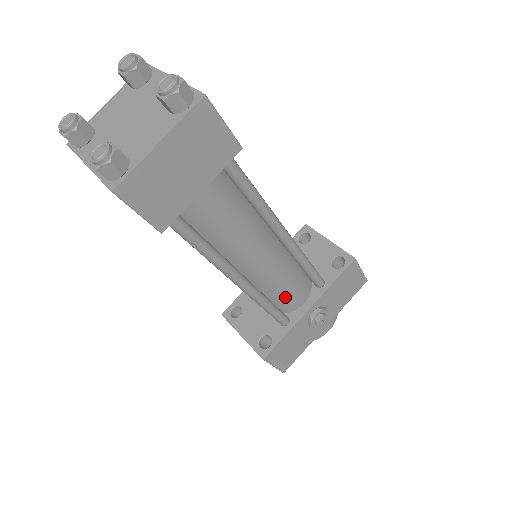
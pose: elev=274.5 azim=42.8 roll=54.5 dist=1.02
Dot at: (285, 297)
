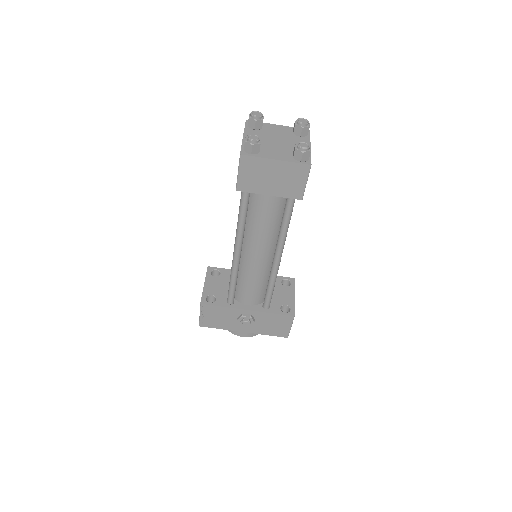
Dot at: (245, 289)
